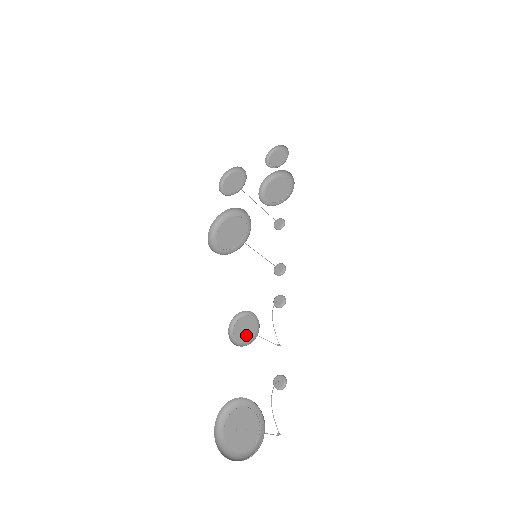
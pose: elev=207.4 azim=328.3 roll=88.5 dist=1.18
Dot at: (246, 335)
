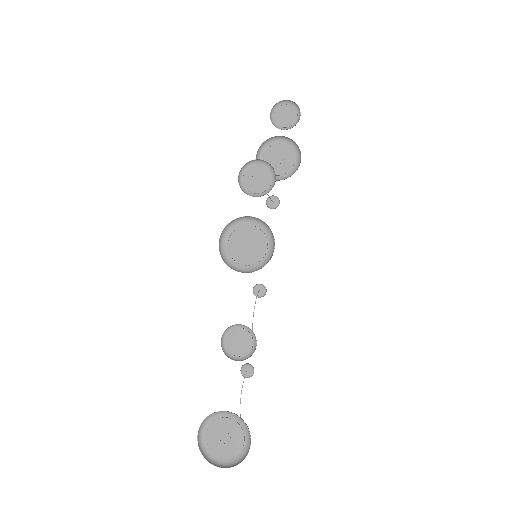
Dot at: (240, 349)
